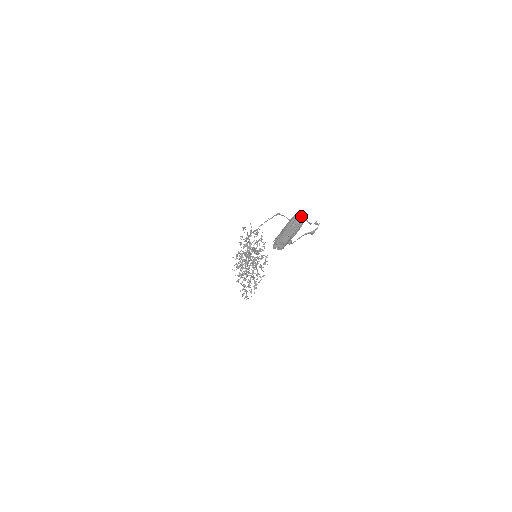
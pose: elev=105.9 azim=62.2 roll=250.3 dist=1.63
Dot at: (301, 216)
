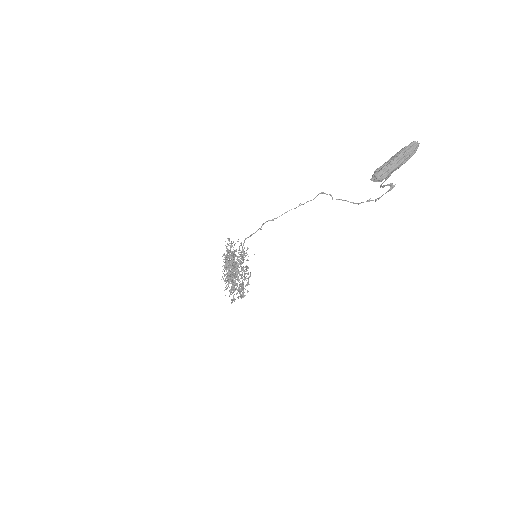
Dot at: (418, 144)
